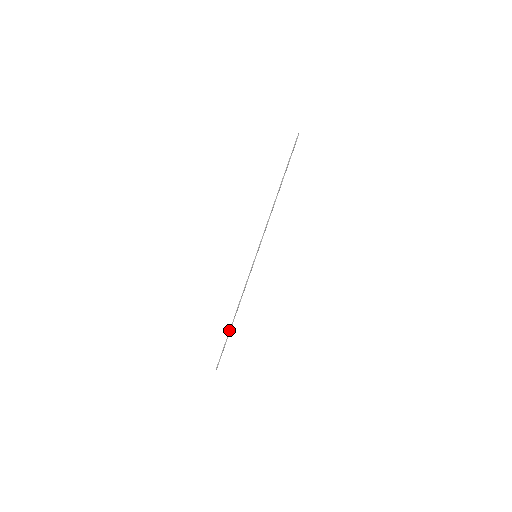
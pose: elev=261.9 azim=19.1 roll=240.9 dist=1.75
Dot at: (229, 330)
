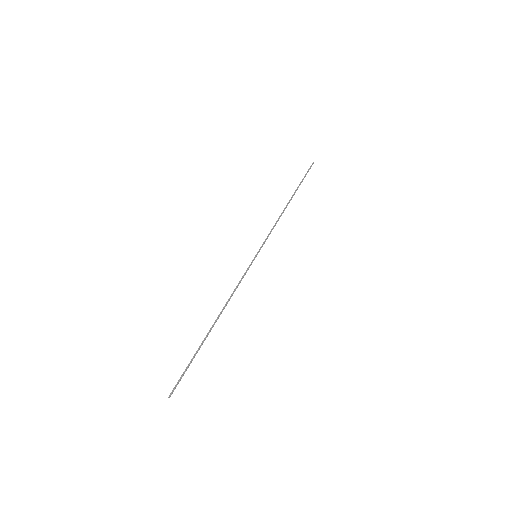
Dot at: occluded
